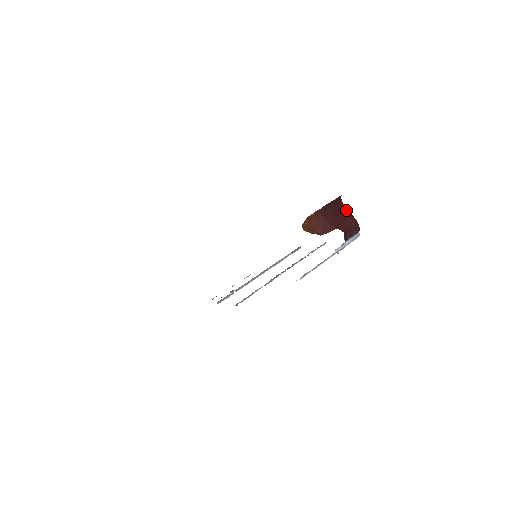
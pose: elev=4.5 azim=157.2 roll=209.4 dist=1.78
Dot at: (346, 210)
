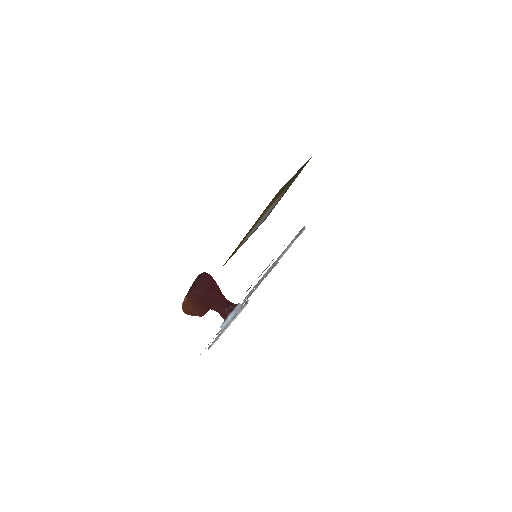
Dot at: (215, 284)
